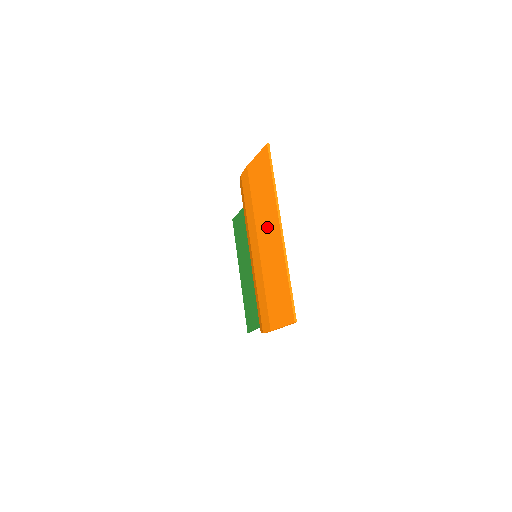
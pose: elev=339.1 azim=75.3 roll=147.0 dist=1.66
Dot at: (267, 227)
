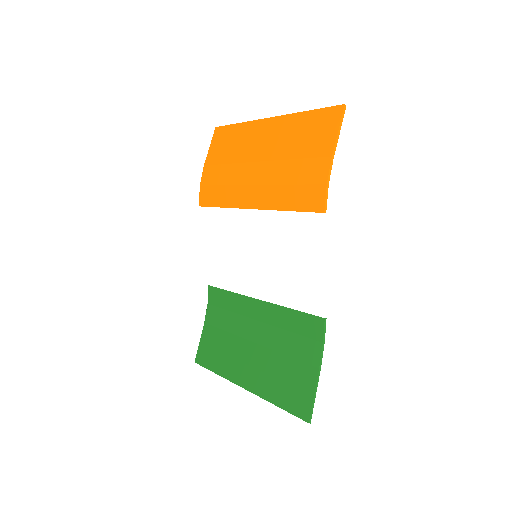
Dot at: (256, 140)
